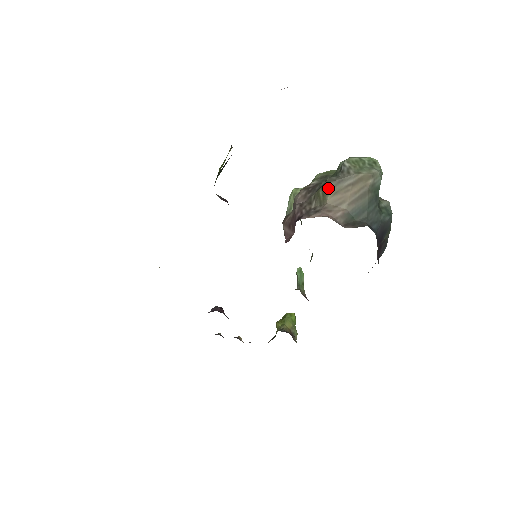
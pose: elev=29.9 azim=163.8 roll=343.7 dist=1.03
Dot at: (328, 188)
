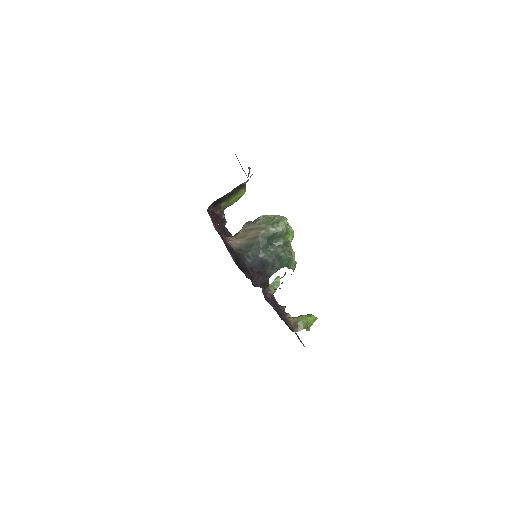
Dot at: (243, 226)
